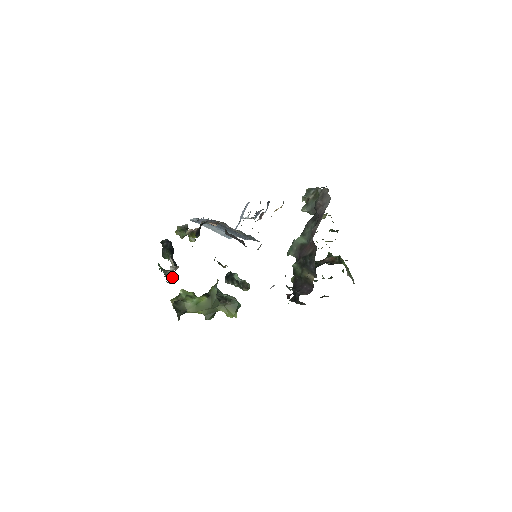
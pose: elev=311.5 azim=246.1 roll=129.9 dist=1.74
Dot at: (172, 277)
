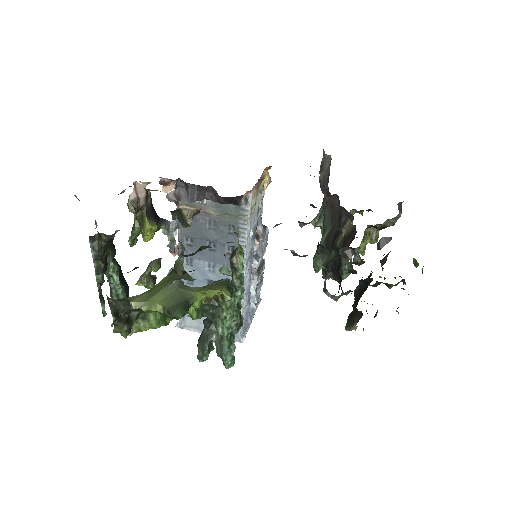
Dot at: occluded
